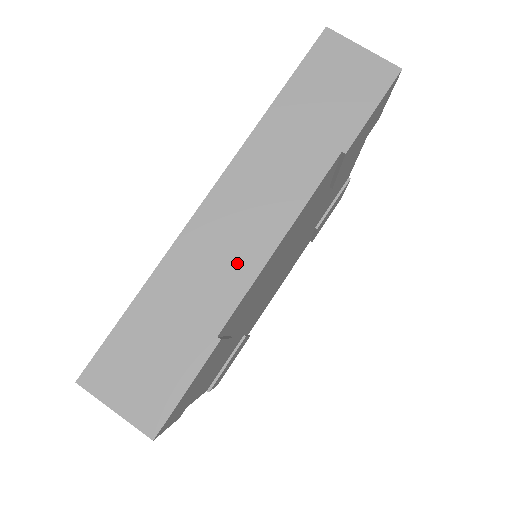
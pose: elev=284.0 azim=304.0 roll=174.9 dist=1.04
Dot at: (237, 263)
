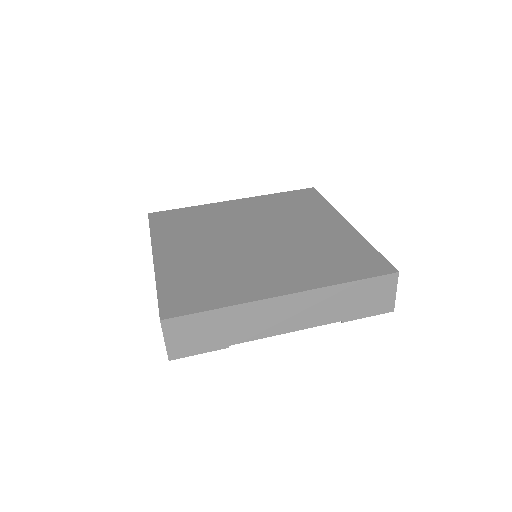
Dot at: (265, 328)
